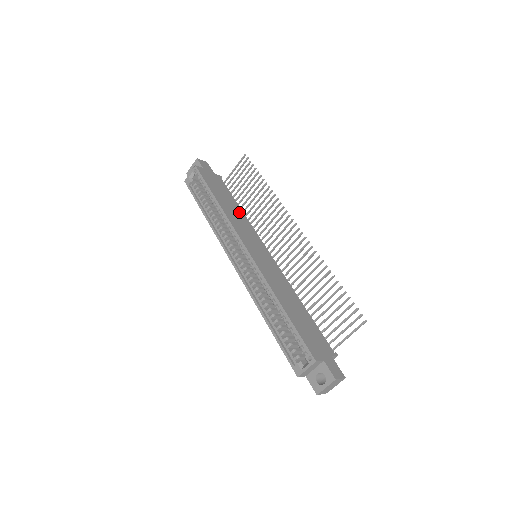
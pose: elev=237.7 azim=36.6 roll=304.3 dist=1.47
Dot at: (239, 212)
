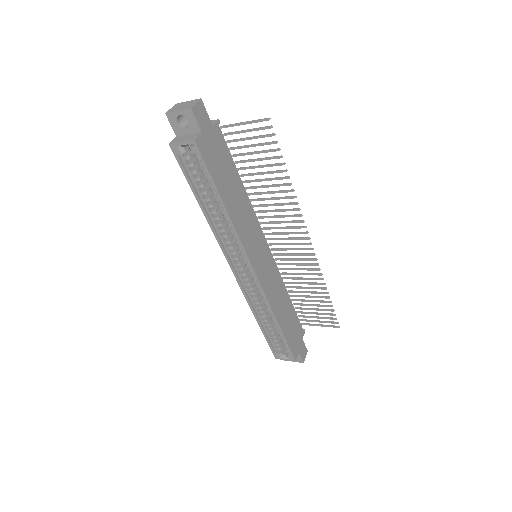
Dot at: (243, 199)
